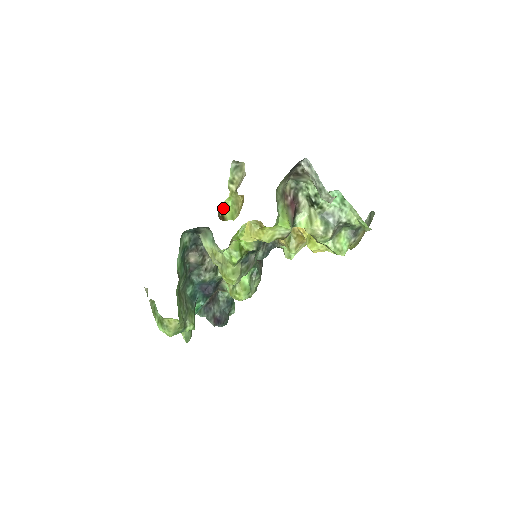
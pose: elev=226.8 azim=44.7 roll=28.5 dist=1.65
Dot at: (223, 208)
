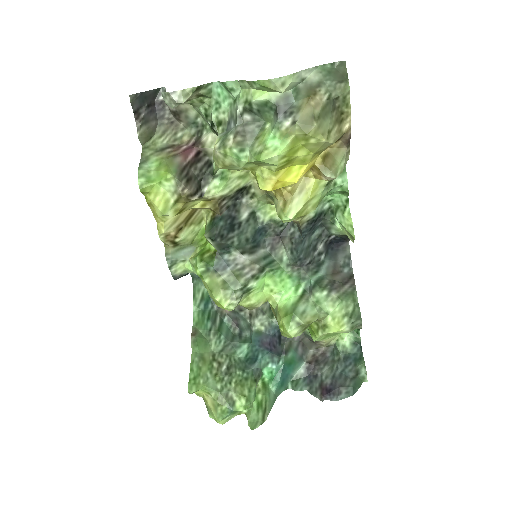
Dot at: occluded
